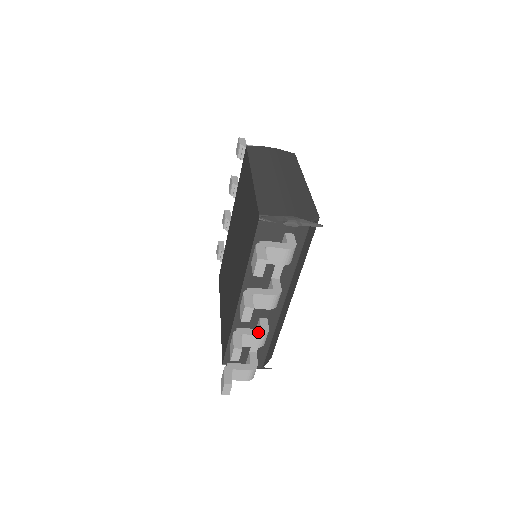
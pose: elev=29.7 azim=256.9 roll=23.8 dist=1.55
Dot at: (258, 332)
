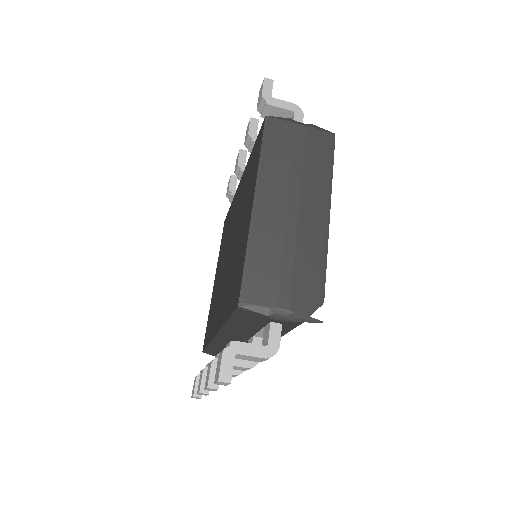
Dot at: (233, 370)
